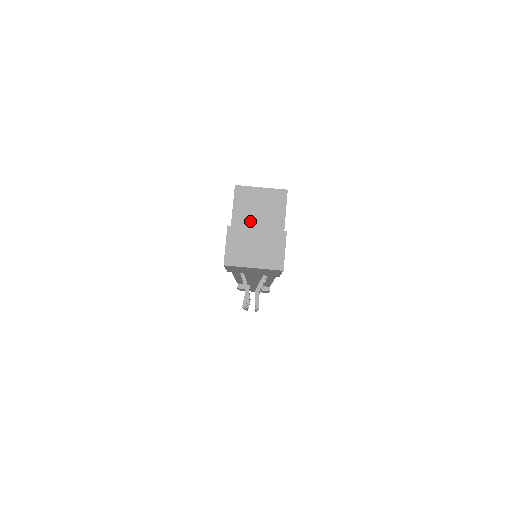
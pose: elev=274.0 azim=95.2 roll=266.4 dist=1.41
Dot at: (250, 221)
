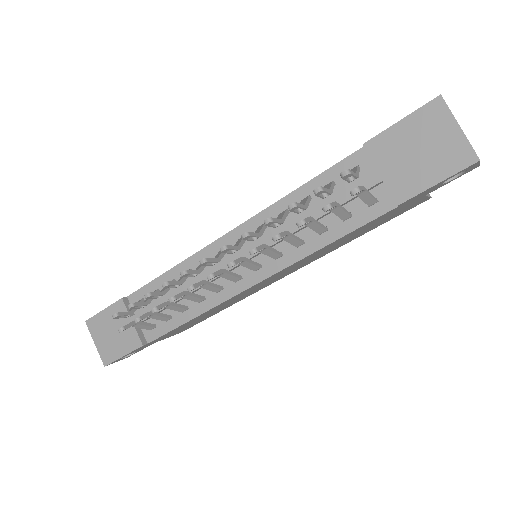
Dot at: occluded
